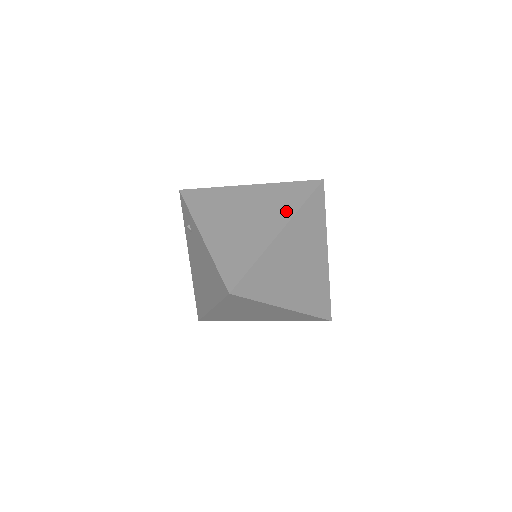
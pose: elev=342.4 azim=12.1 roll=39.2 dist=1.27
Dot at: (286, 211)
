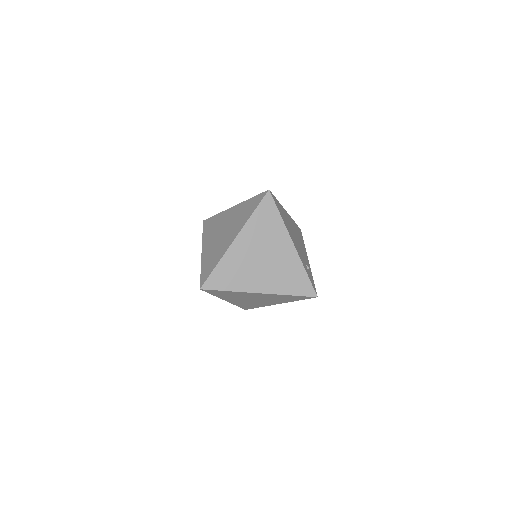
Dot at: (242, 222)
